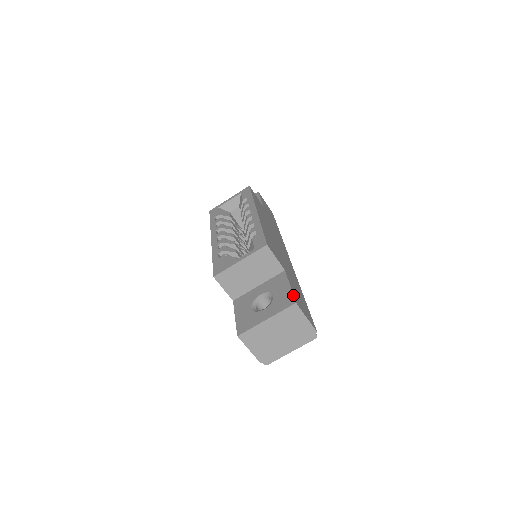
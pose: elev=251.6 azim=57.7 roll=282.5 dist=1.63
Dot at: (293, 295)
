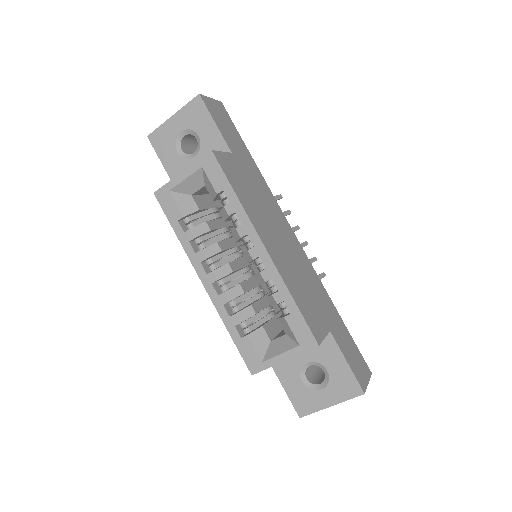
Dot at: (357, 381)
